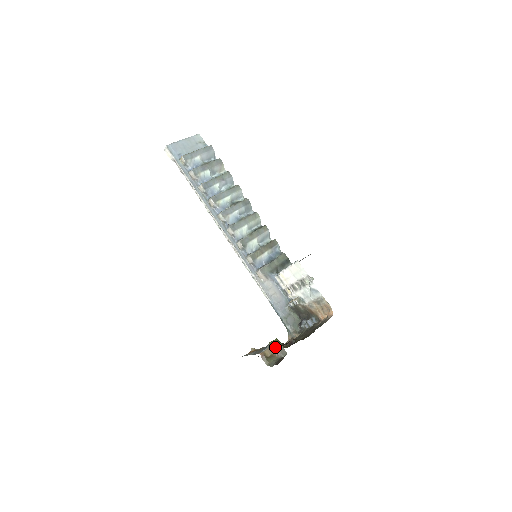
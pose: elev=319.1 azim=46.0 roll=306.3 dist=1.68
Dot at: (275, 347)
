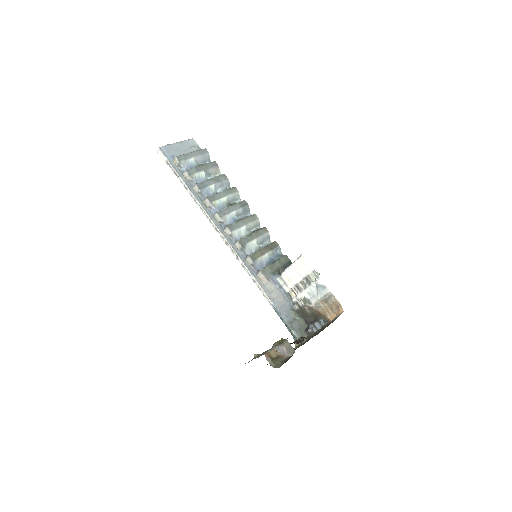
Dot at: (281, 346)
